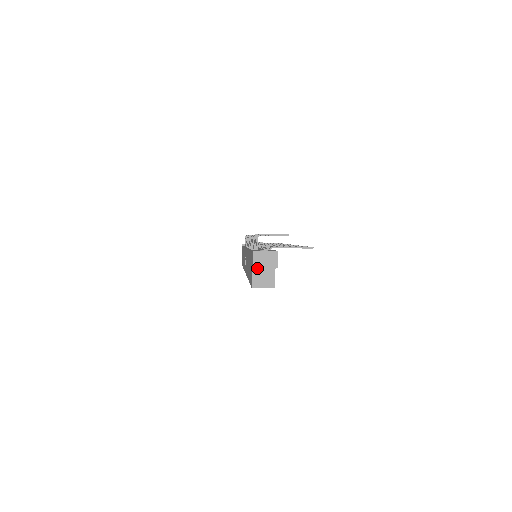
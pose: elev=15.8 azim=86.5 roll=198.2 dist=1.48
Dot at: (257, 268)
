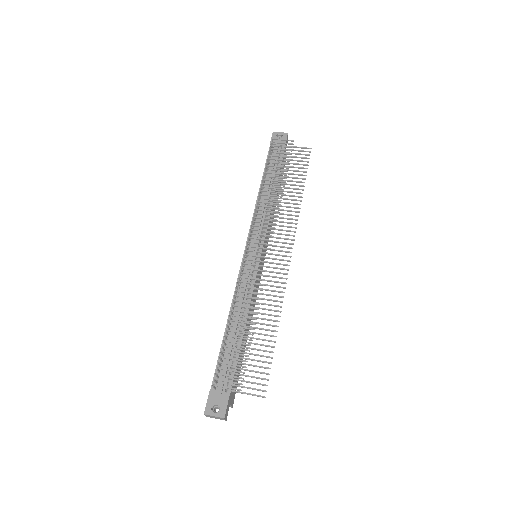
Dot at: occluded
